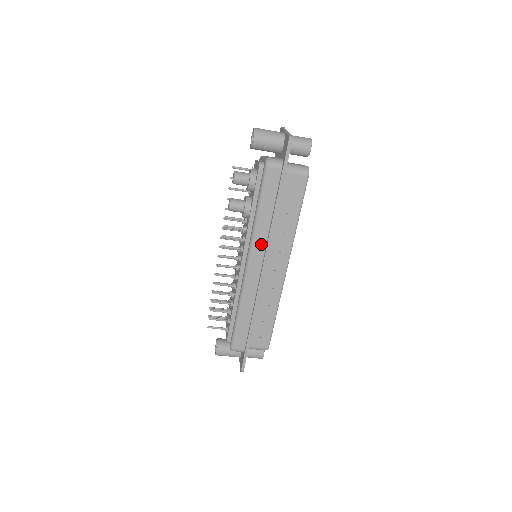
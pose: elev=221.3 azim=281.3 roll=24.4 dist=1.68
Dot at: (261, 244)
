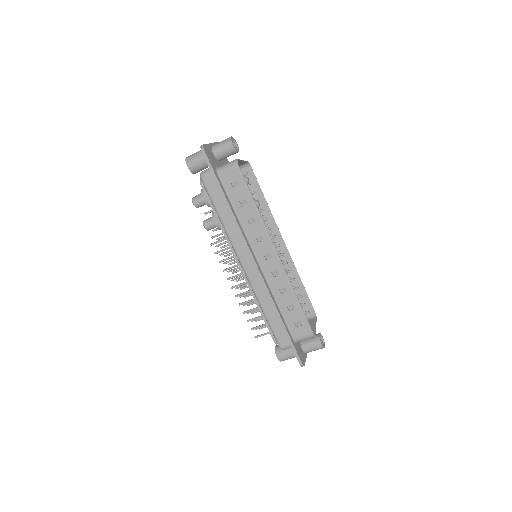
Dot at: (239, 243)
